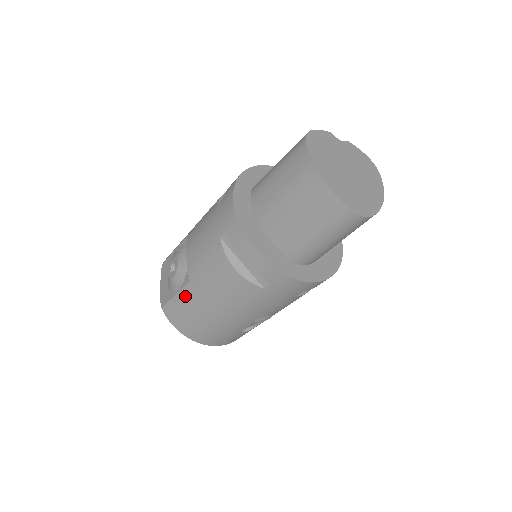
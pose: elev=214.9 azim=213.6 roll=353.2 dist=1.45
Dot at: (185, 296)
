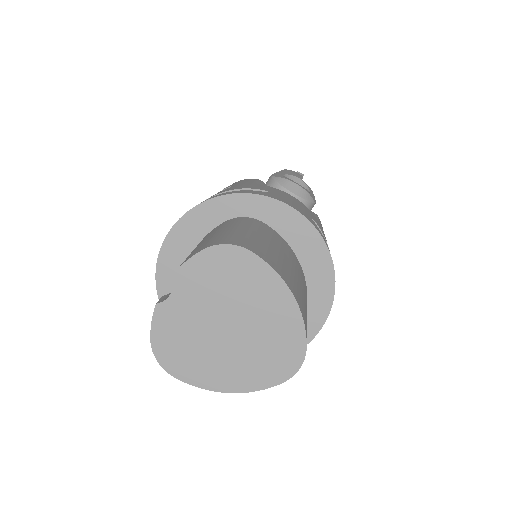
Dot at: occluded
